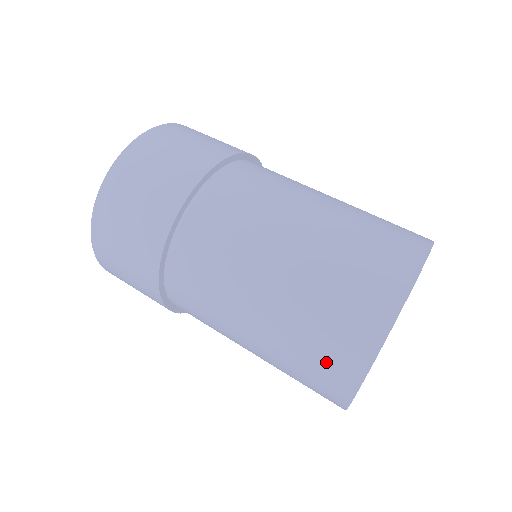
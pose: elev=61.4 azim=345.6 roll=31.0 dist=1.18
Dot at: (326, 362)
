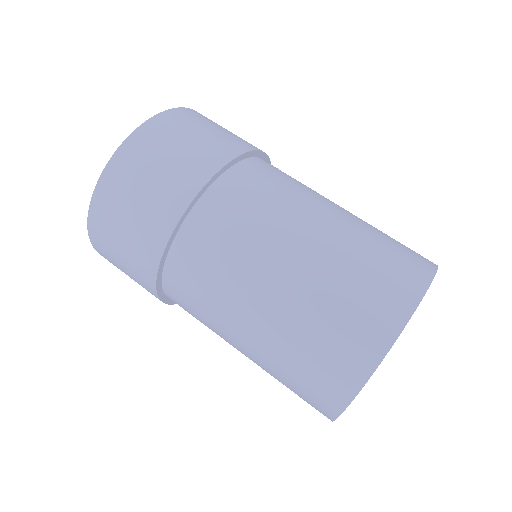
Dot at: (379, 294)
